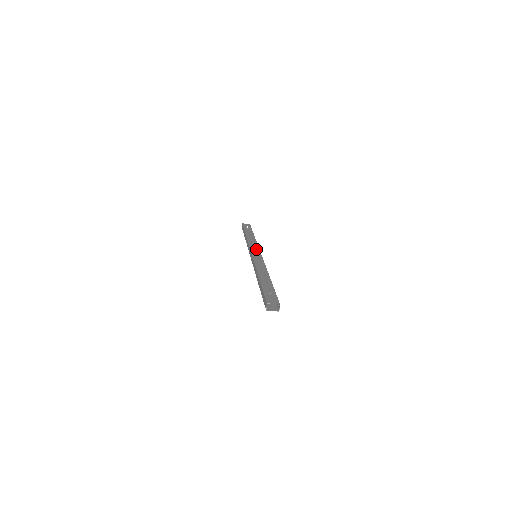
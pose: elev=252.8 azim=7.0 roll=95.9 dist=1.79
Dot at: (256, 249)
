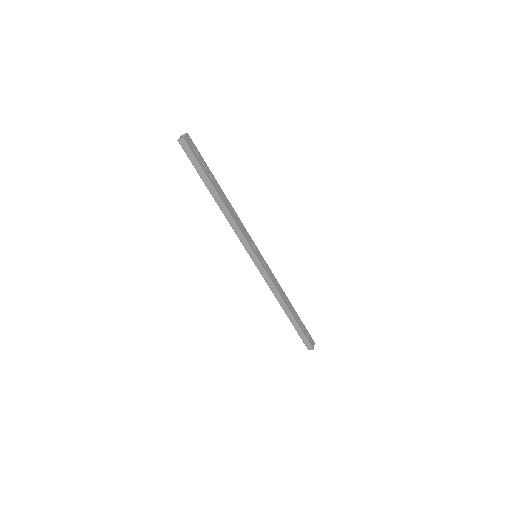
Dot at: (253, 243)
